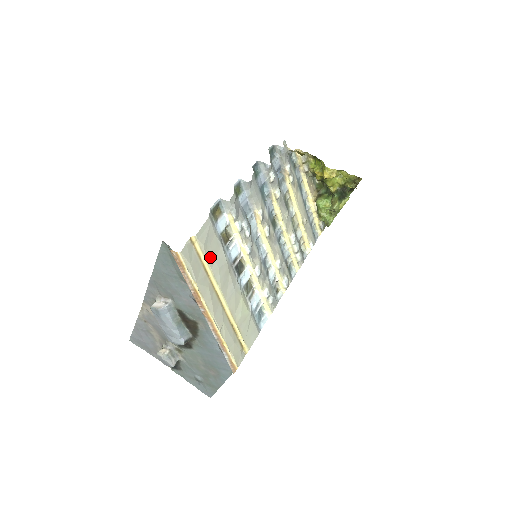
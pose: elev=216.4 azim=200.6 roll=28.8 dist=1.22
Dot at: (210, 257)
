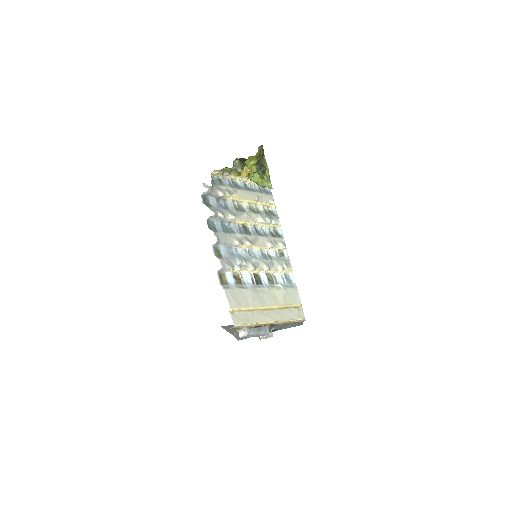
Dot at: (244, 303)
